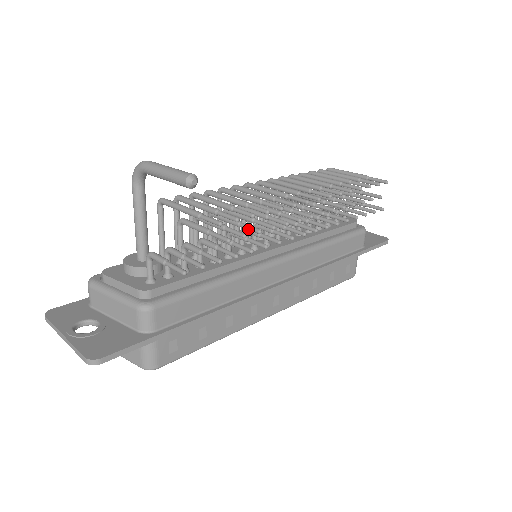
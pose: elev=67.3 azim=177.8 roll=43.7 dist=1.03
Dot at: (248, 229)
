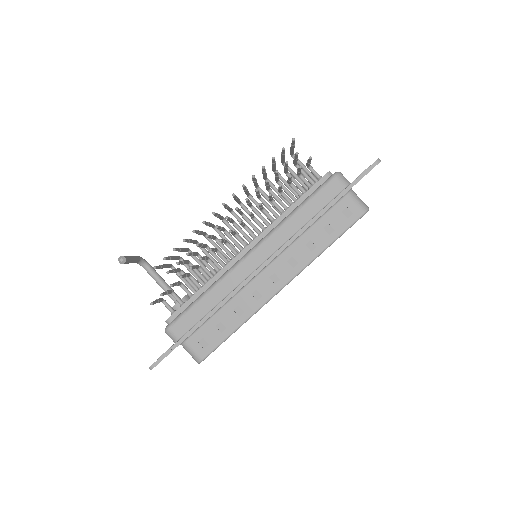
Dot at: (189, 255)
